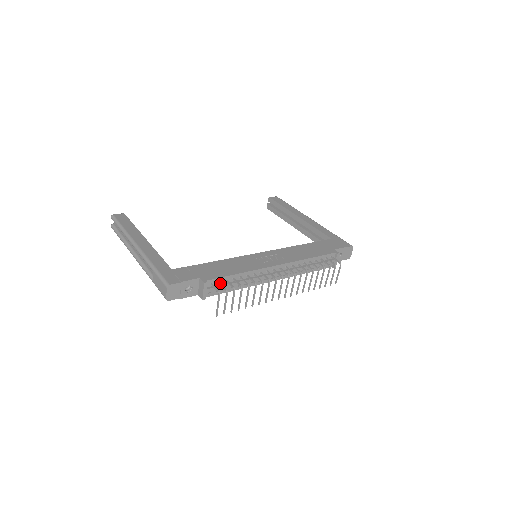
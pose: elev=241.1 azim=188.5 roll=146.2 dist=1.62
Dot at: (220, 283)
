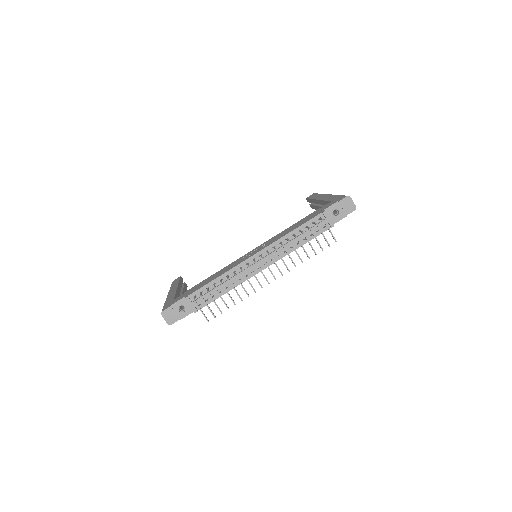
Dot at: (200, 293)
